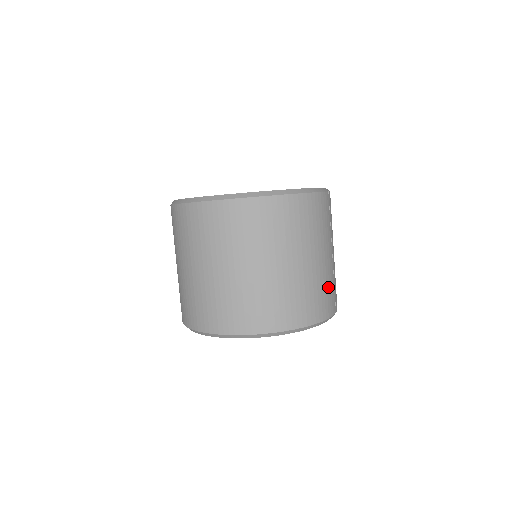
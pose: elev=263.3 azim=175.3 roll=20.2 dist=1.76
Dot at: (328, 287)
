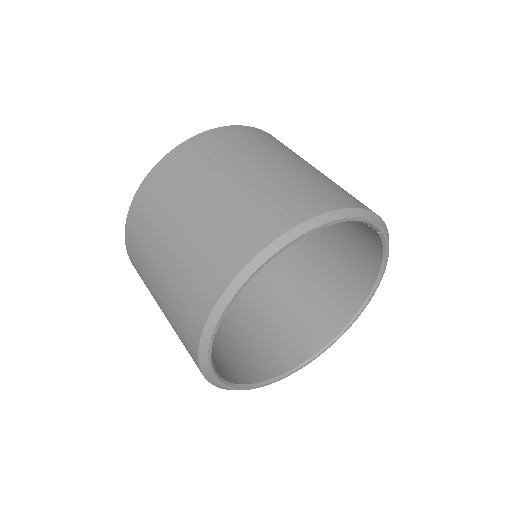
Dot at: occluded
